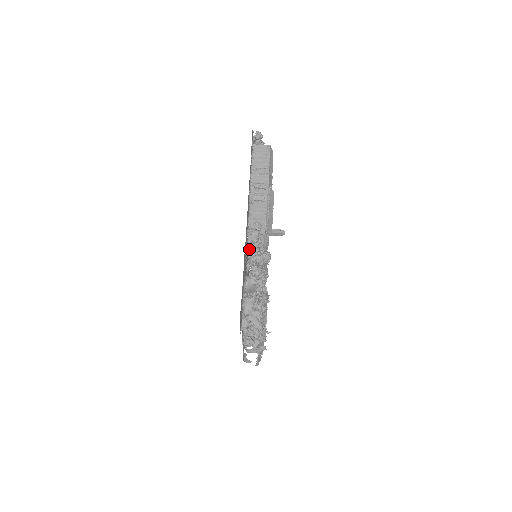
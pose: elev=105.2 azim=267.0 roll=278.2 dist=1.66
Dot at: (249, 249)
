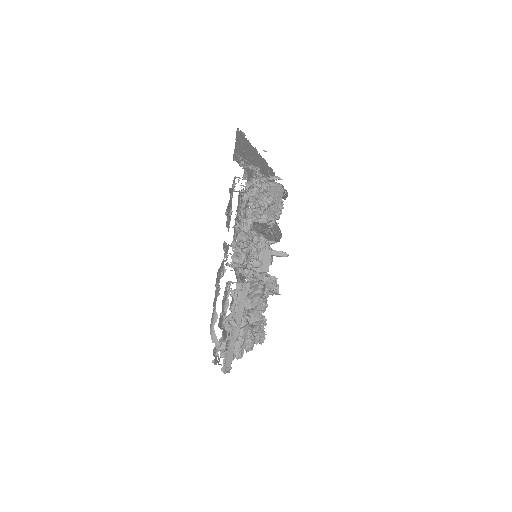
Dot at: occluded
